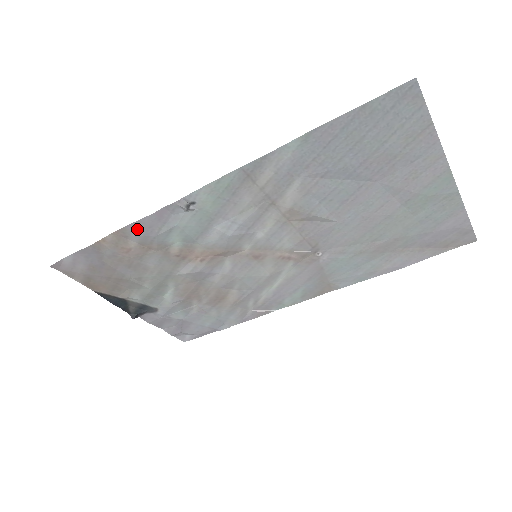
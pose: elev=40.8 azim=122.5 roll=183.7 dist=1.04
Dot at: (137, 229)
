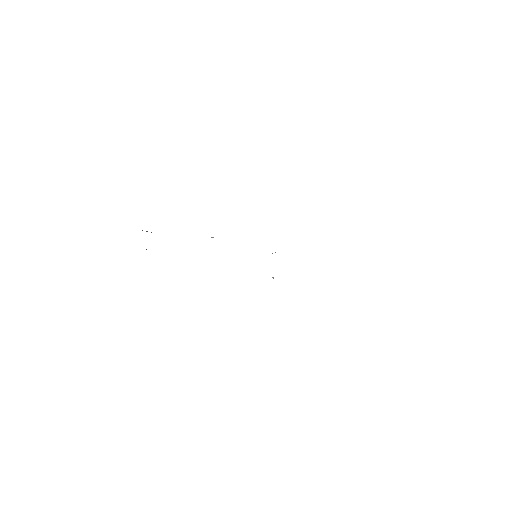
Dot at: occluded
